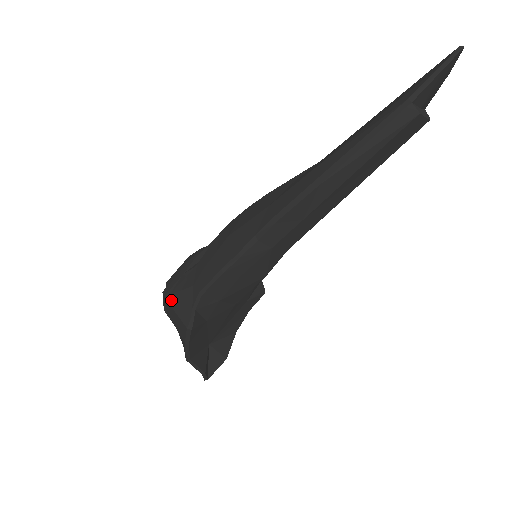
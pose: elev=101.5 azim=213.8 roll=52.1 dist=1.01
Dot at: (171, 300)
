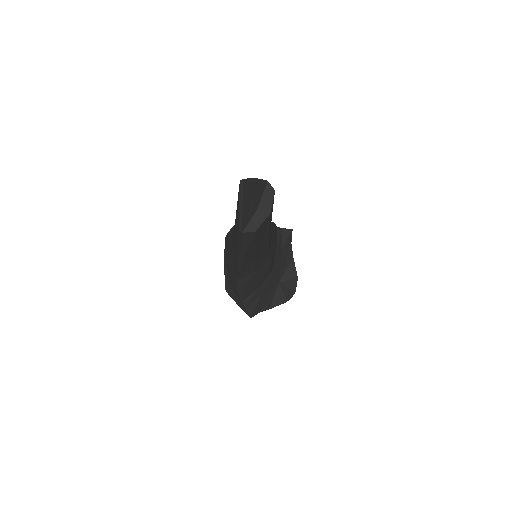
Dot at: (231, 297)
